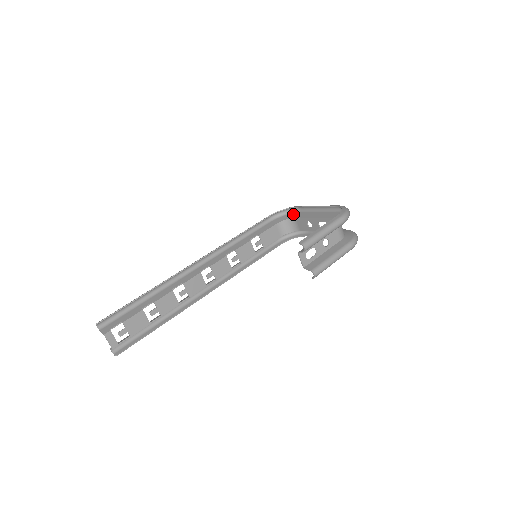
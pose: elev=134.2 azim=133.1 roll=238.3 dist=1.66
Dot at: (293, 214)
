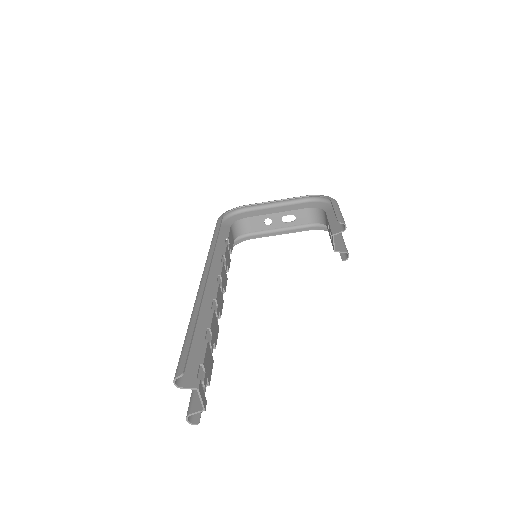
Dot at: (240, 215)
